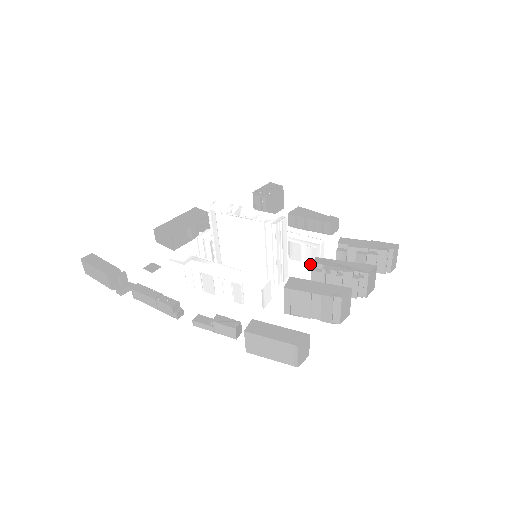
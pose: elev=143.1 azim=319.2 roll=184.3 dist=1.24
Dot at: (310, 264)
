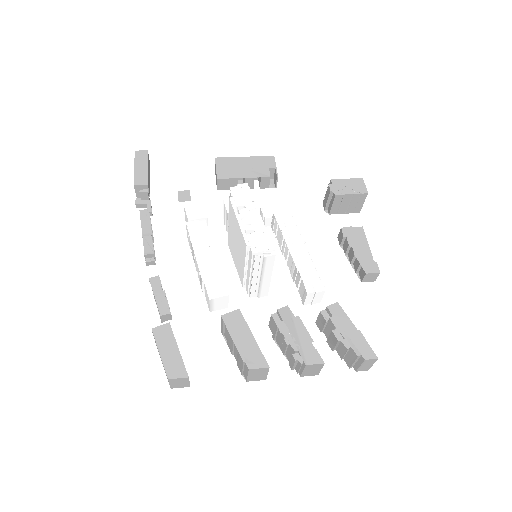
Dot at: (301, 298)
